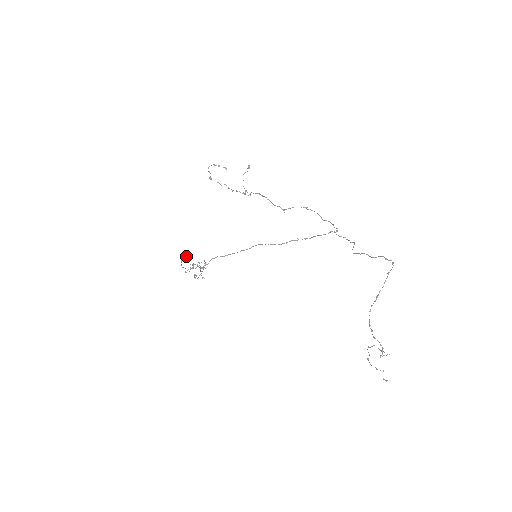
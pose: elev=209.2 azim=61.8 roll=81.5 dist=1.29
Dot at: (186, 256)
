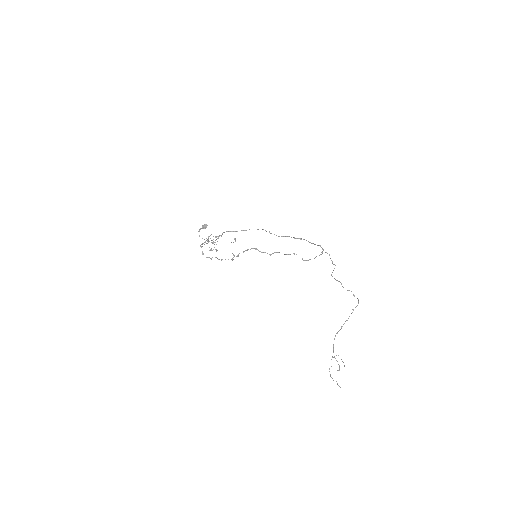
Dot at: (203, 226)
